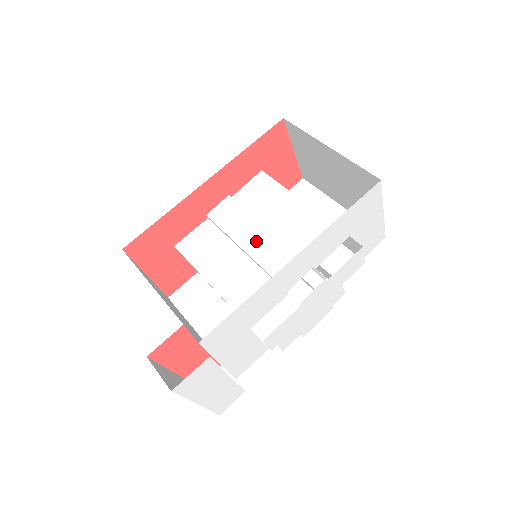
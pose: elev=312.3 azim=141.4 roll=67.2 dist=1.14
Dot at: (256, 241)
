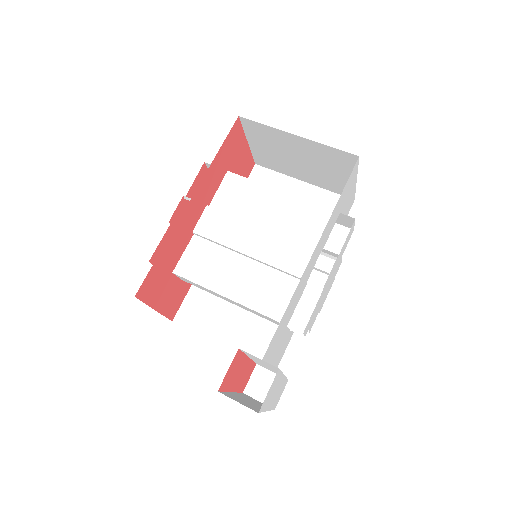
Dot at: (256, 243)
